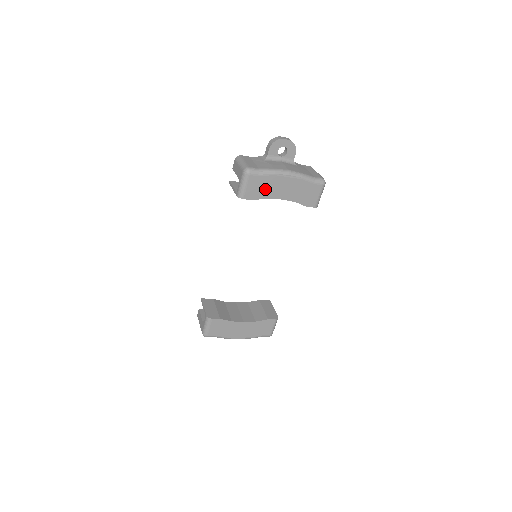
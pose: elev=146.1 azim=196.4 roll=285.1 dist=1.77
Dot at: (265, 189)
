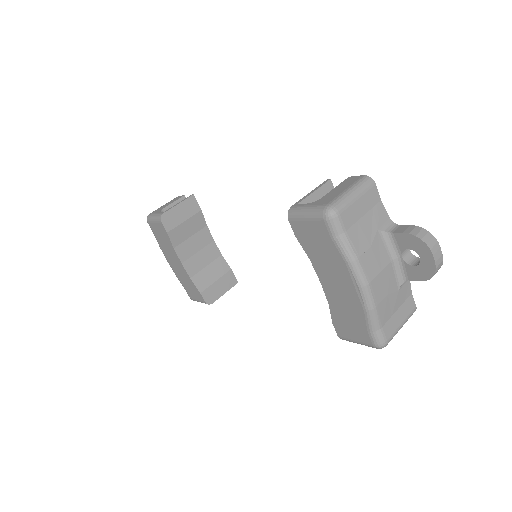
Dot at: (320, 252)
